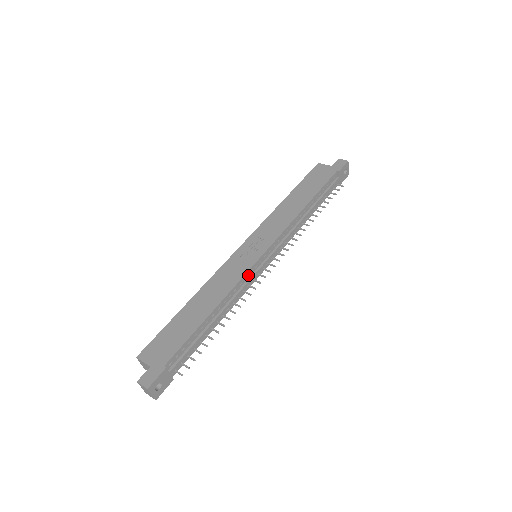
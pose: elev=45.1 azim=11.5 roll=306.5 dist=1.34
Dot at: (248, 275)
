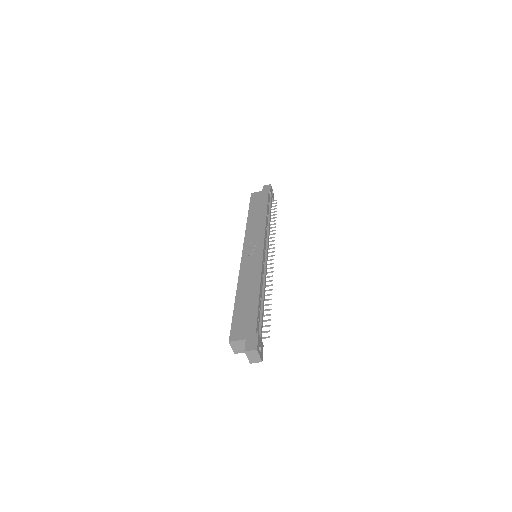
Dot at: (263, 265)
